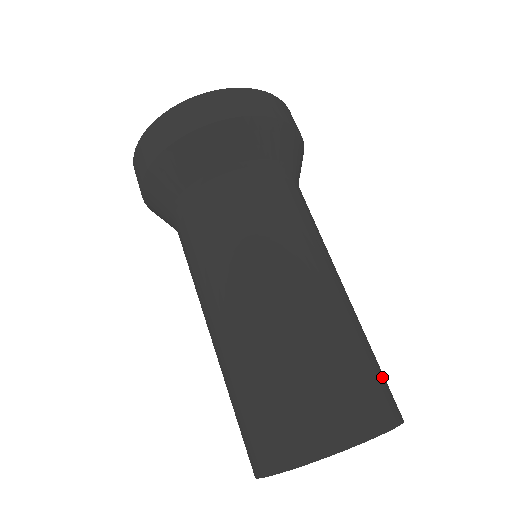
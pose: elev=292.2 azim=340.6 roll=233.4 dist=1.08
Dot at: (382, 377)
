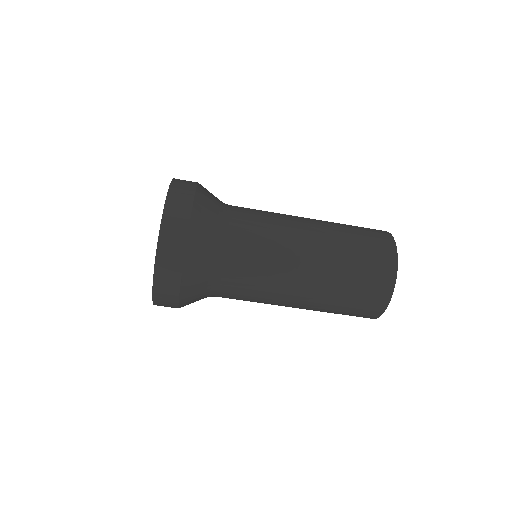
Dot at: (366, 230)
